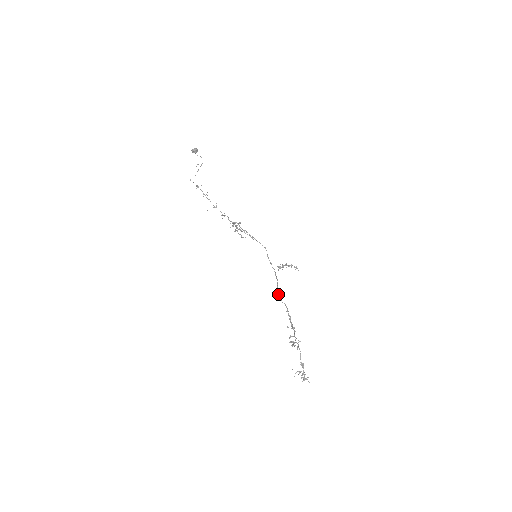
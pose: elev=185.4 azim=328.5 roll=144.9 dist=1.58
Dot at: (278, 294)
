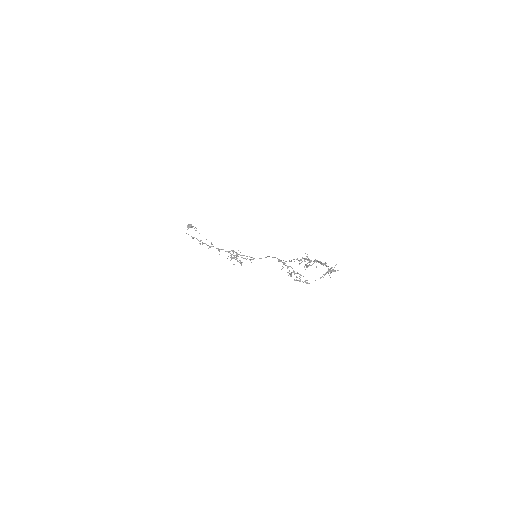
Dot at: occluded
